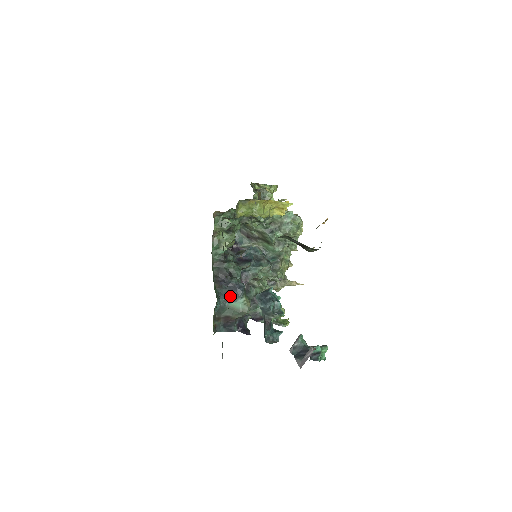
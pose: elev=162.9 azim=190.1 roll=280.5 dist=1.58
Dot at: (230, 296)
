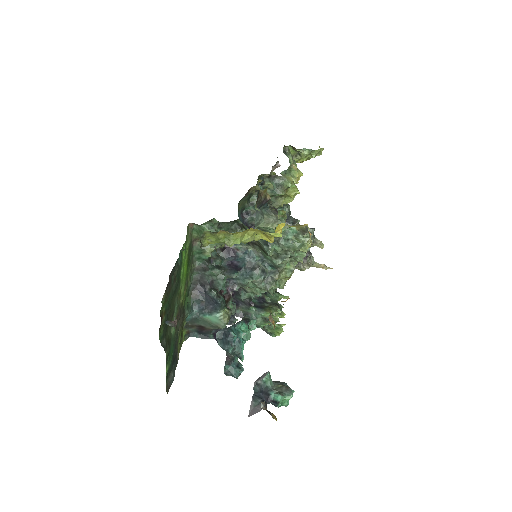
Dot at: (205, 308)
